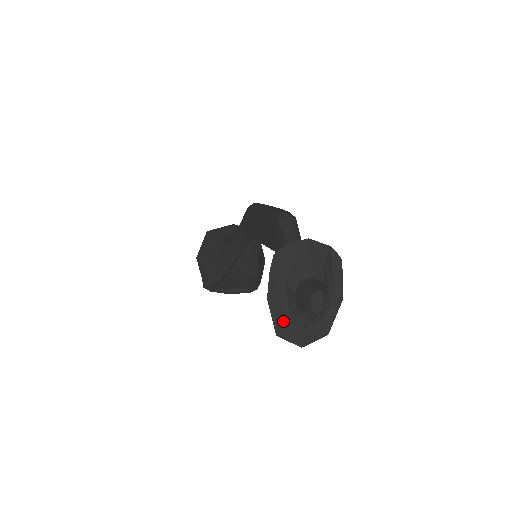
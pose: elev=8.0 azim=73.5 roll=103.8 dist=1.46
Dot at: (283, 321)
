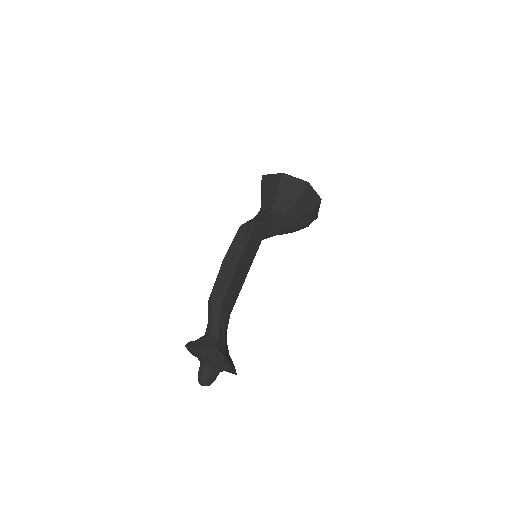
Dot at: occluded
